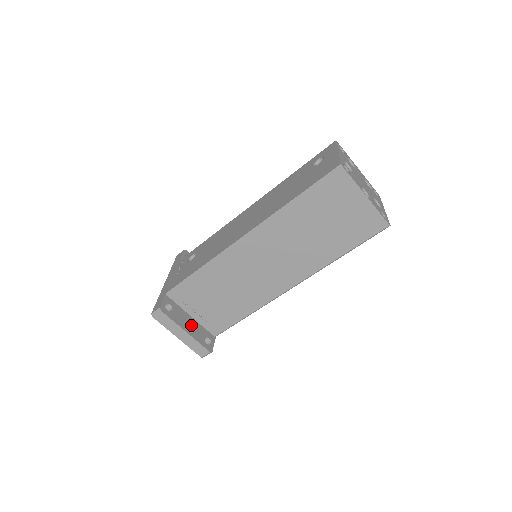
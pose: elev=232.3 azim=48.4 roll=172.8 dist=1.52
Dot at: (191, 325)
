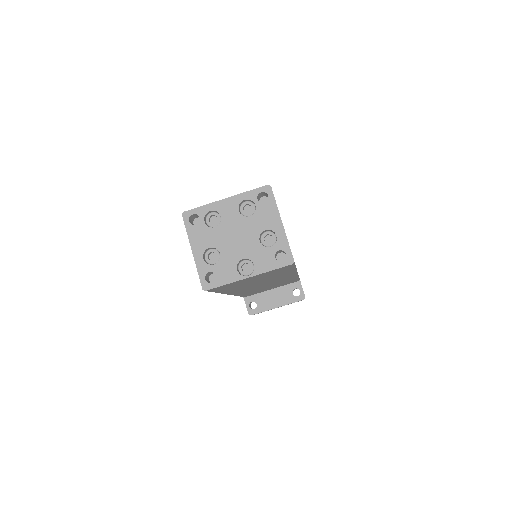
Dot at: (276, 297)
